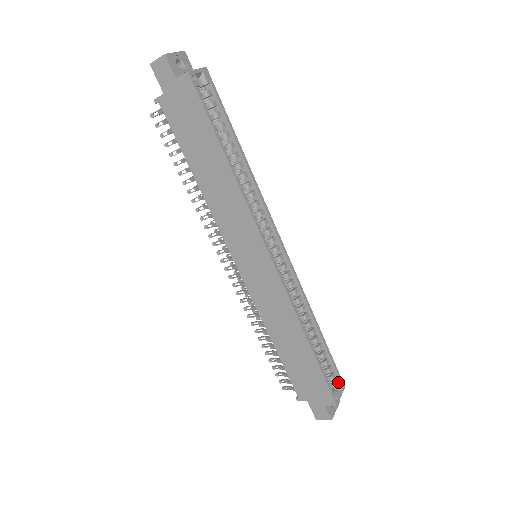
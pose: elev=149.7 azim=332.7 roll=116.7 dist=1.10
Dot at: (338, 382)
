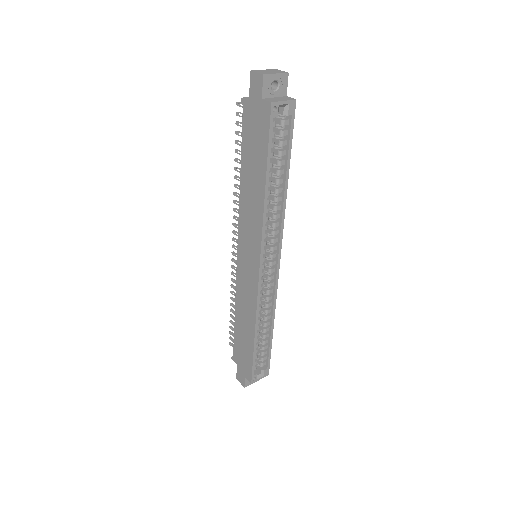
Dot at: (264, 370)
